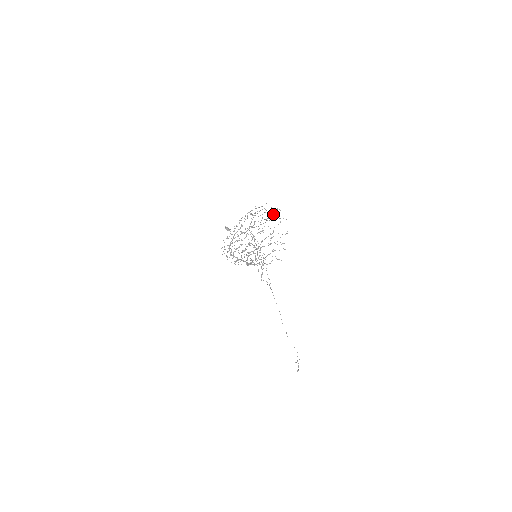
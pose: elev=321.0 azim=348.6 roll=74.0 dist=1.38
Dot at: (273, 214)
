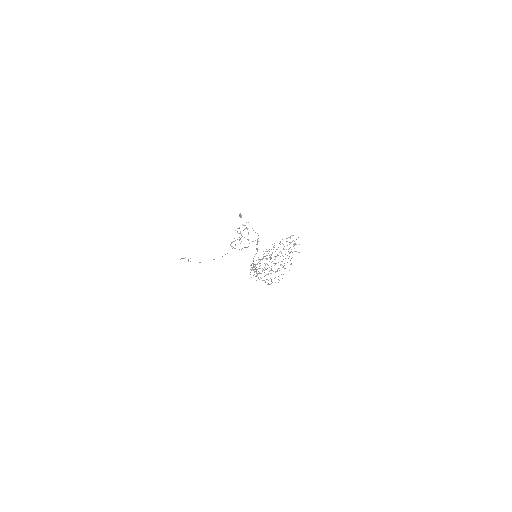
Dot at: occluded
